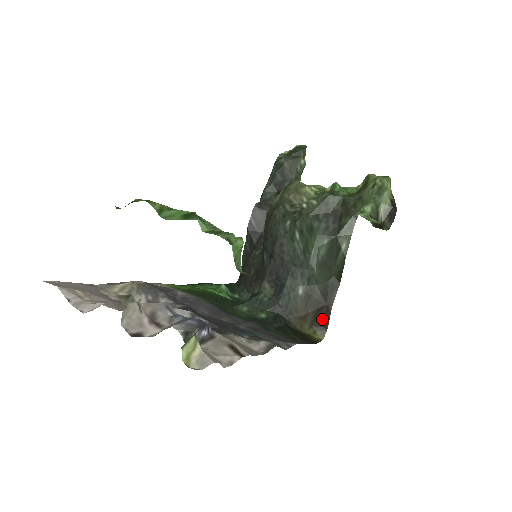
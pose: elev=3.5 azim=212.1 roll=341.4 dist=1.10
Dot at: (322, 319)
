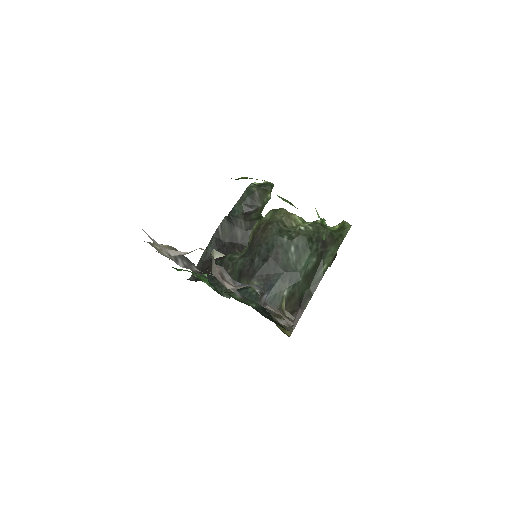
Dot at: (293, 320)
